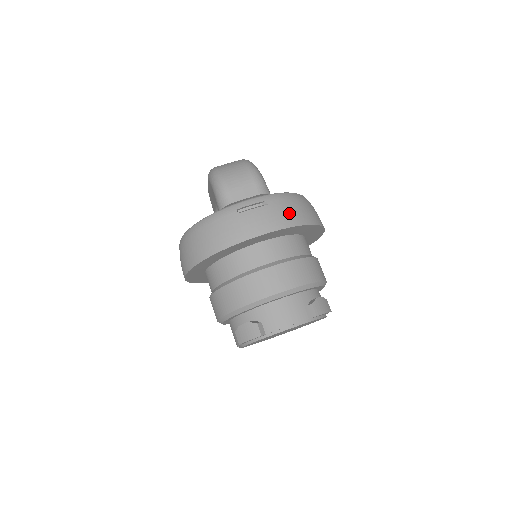
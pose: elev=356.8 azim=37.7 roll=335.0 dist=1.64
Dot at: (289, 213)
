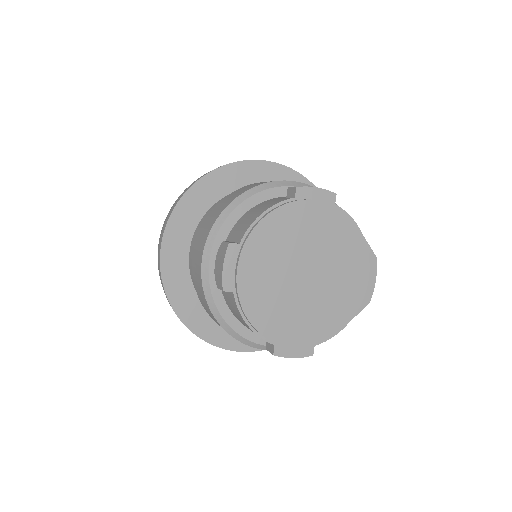
Dot at: occluded
